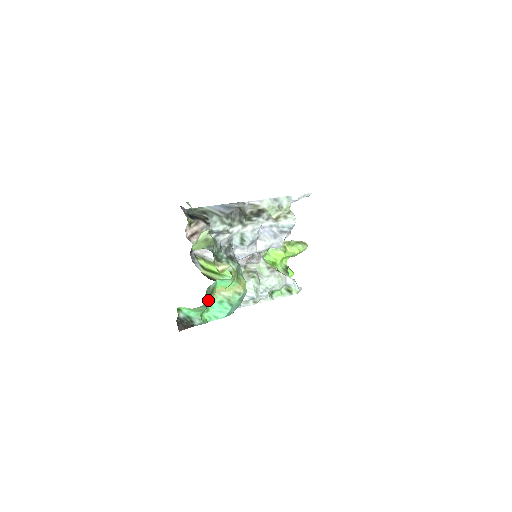
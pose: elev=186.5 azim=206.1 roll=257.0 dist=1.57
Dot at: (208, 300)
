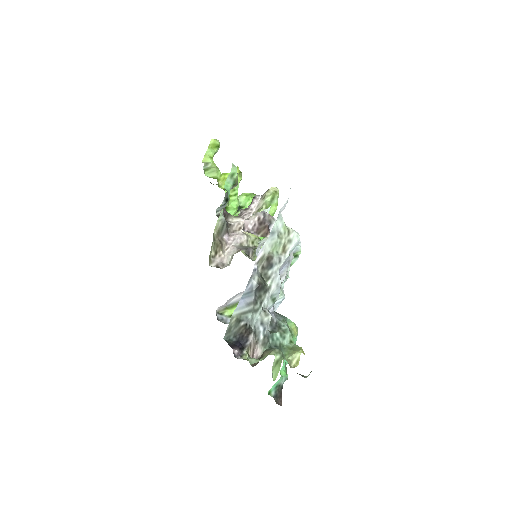
Dot at: occluded
